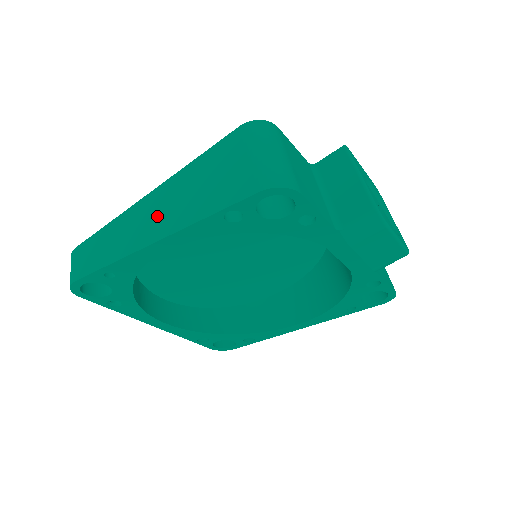
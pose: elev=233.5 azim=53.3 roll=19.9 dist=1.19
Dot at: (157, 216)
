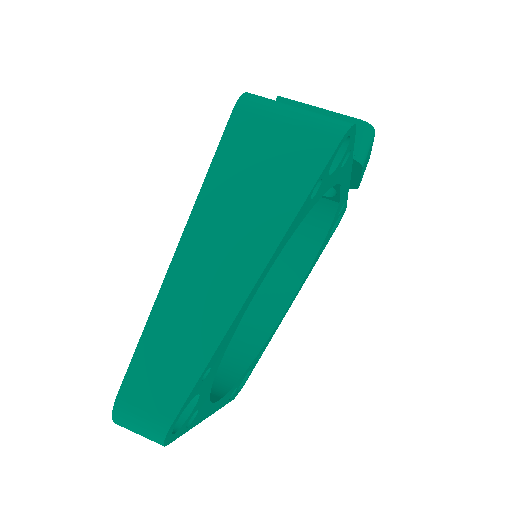
Dot at: (225, 257)
